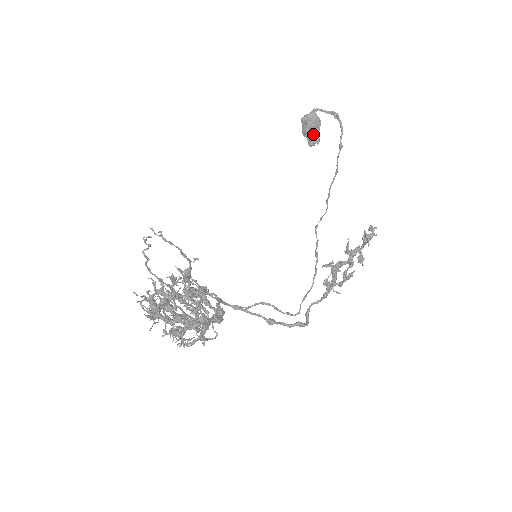
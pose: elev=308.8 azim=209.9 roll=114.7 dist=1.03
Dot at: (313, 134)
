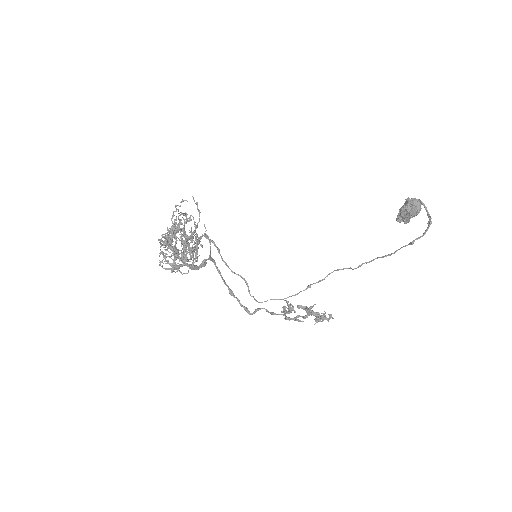
Dot at: (405, 215)
